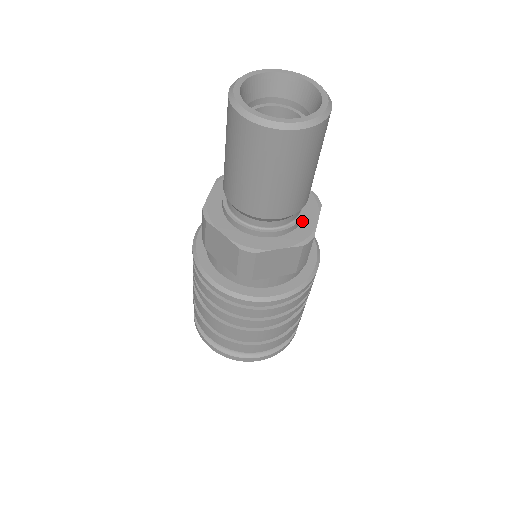
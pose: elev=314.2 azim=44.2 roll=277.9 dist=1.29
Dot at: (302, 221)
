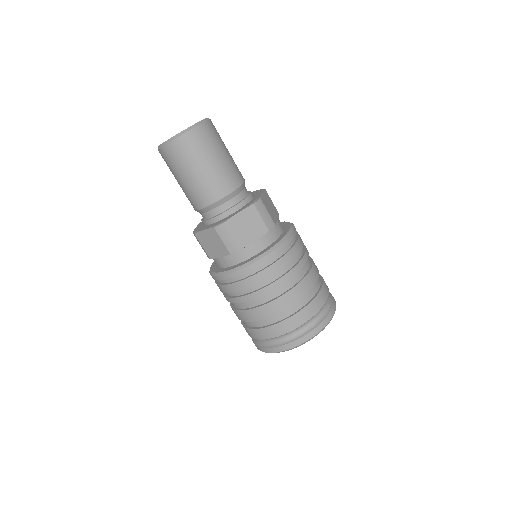
Dot at: (252, 199)
